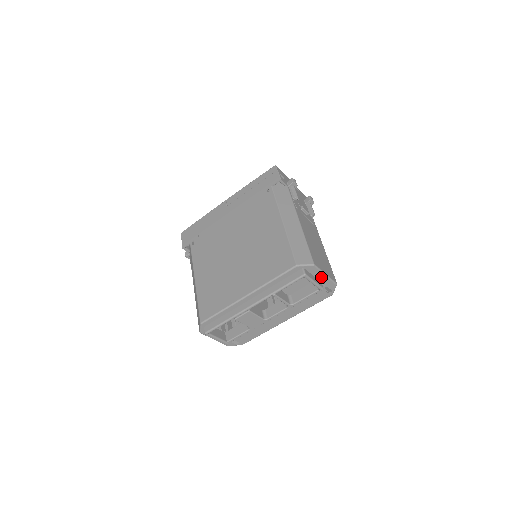
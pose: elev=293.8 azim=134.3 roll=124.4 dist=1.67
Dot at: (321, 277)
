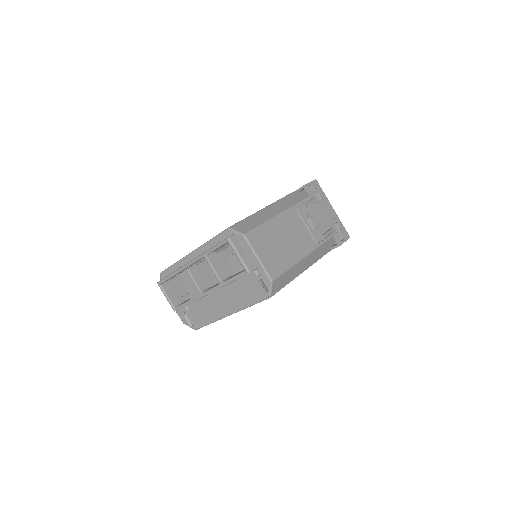
Dot at: (253, 259)
